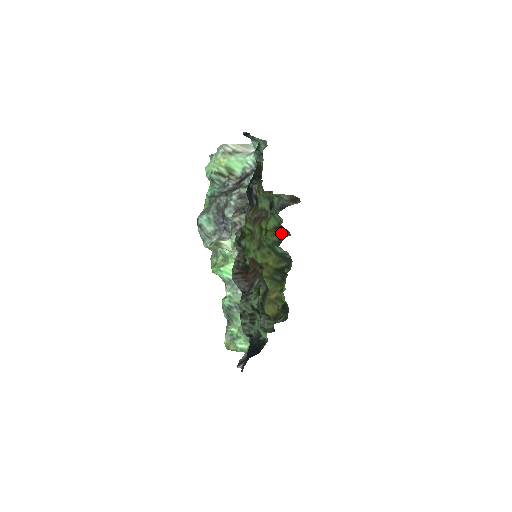
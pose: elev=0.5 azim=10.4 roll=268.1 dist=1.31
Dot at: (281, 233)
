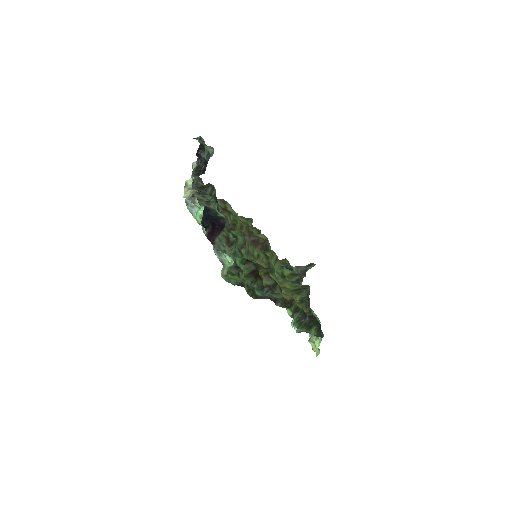
Dot at: (297, 276)
